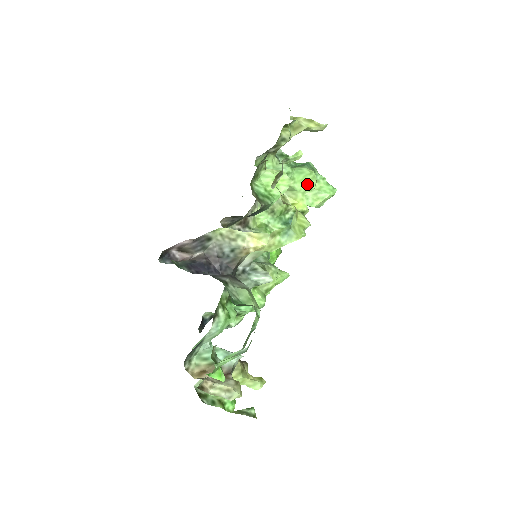
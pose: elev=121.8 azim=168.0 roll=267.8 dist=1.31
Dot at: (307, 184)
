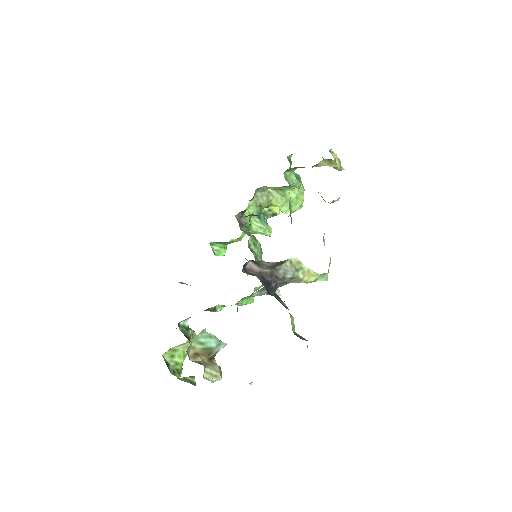
Dot at: occluded
